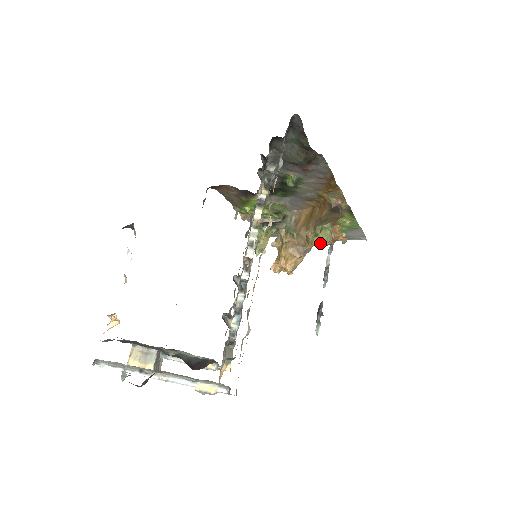
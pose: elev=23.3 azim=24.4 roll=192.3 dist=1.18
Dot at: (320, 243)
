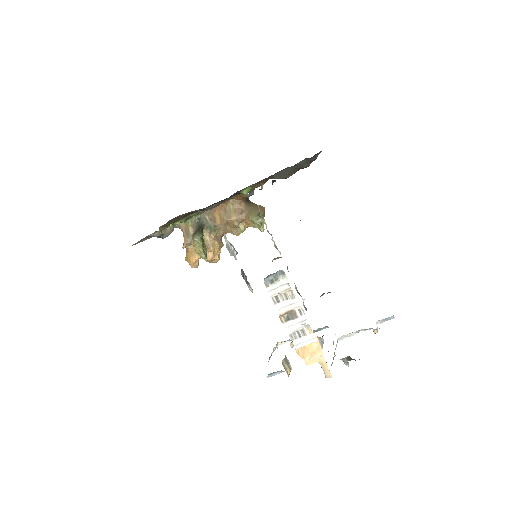
Dot at: occluded
